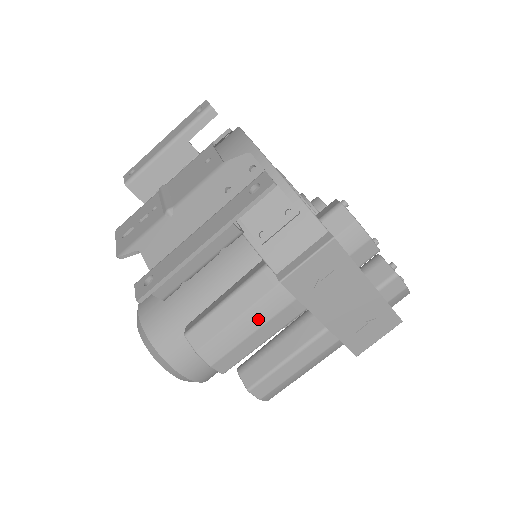
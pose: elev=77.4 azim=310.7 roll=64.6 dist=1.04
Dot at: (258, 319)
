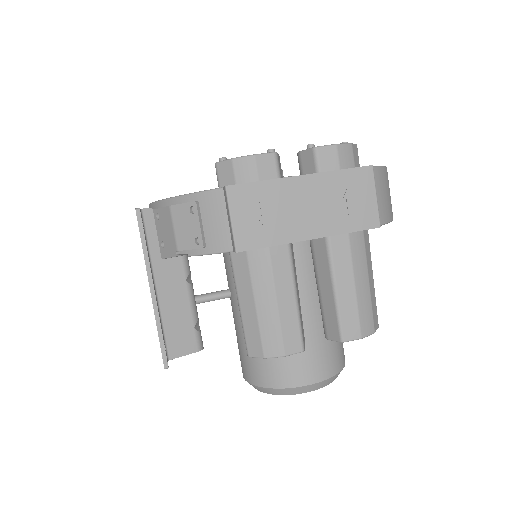
Dot at: (266, 290)
